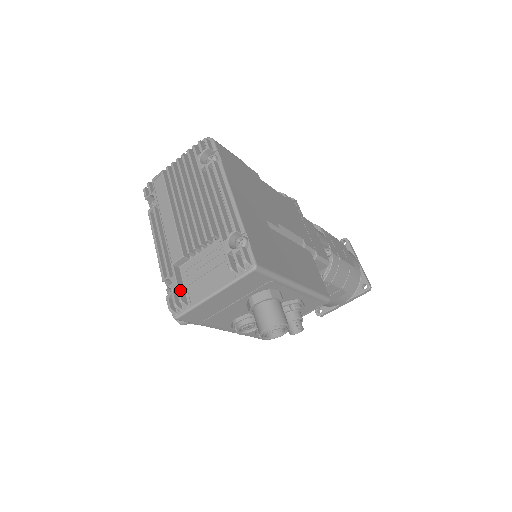
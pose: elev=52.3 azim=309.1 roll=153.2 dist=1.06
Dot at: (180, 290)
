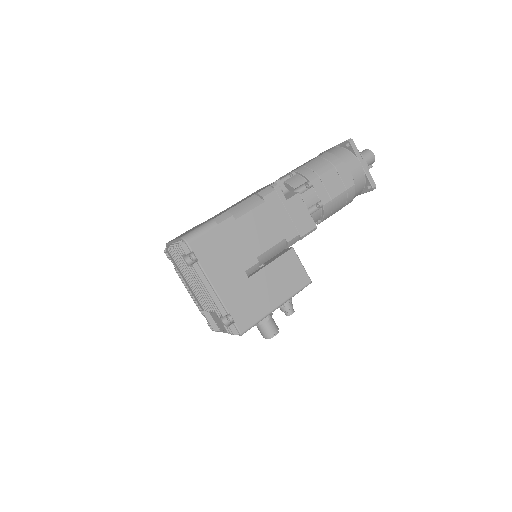
Dot at: (212, 325)
